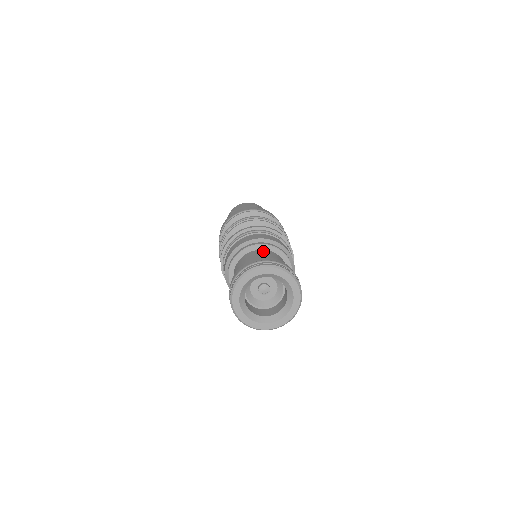
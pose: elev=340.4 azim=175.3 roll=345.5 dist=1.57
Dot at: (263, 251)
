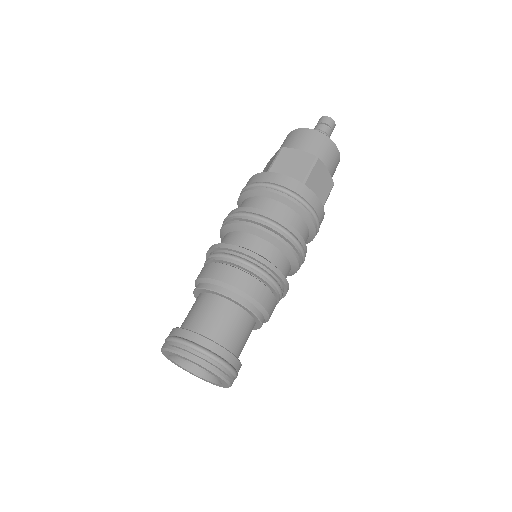
Dot at: (201, 298)
